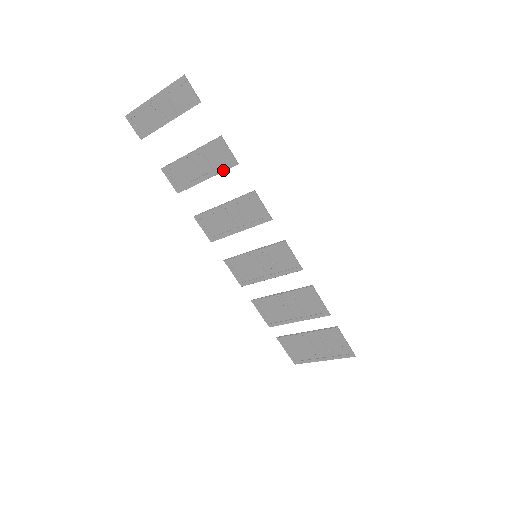
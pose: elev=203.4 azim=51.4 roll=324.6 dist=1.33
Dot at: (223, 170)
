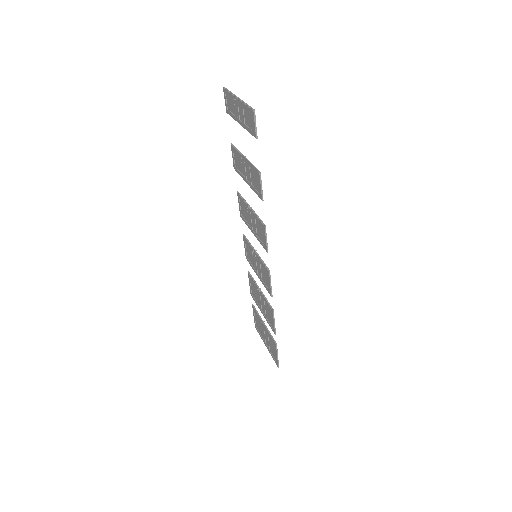
Dot at: (255, 192)
